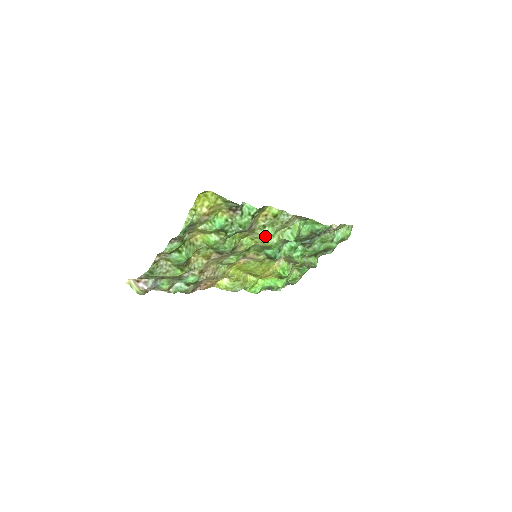
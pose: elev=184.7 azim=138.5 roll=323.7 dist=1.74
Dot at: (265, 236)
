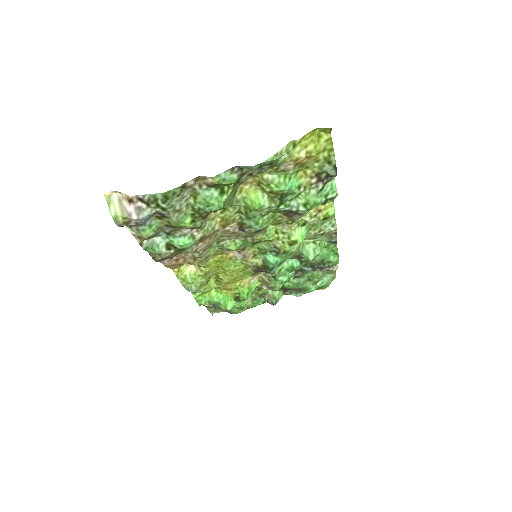
Dot at: (298, 236)
